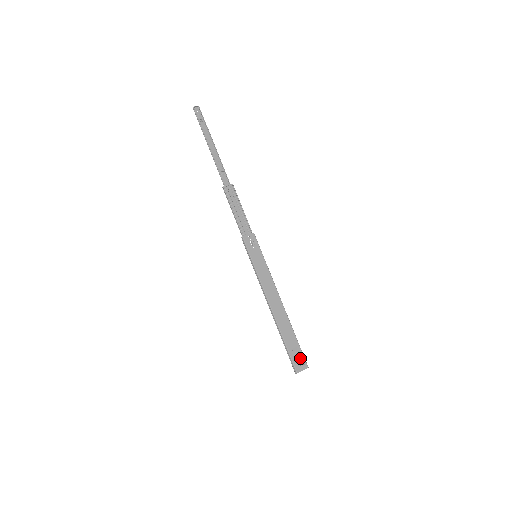
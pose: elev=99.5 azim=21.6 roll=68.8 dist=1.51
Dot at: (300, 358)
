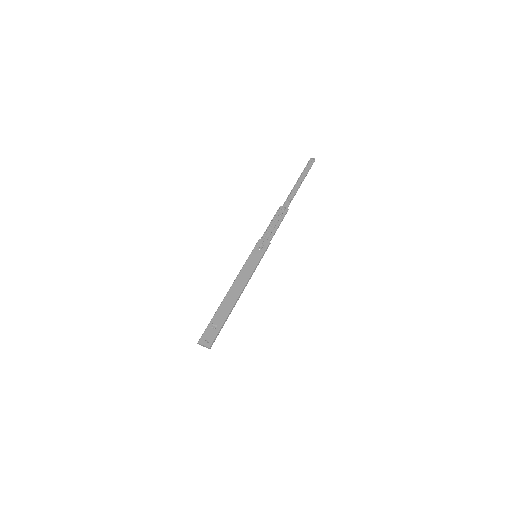
Dot at: (211, 336)
